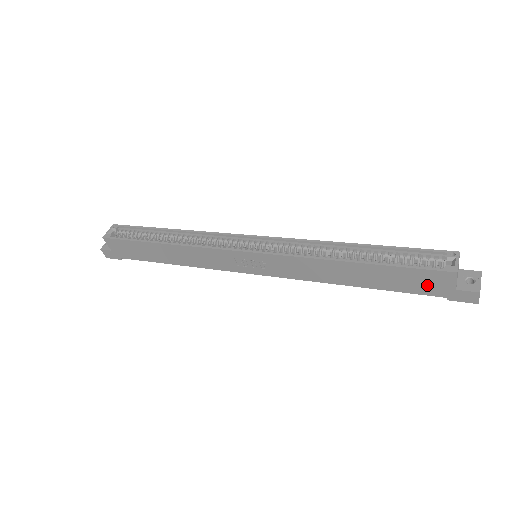
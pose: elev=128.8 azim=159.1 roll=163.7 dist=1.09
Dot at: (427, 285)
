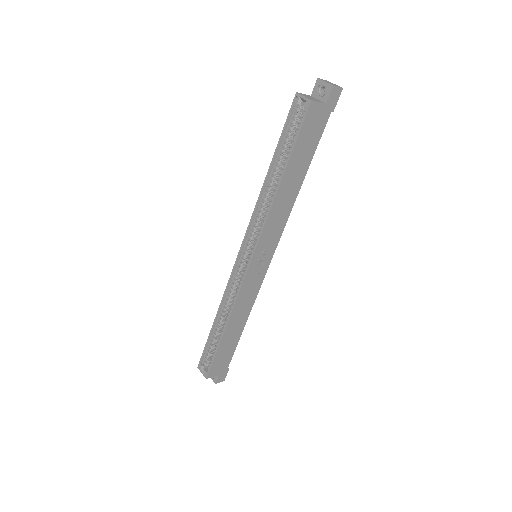
Dot at: (316, 125)
